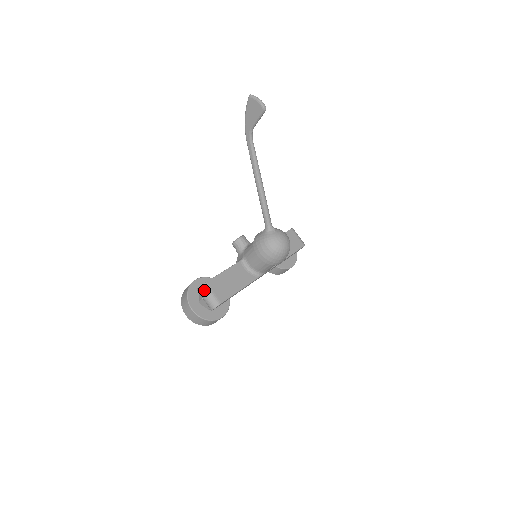
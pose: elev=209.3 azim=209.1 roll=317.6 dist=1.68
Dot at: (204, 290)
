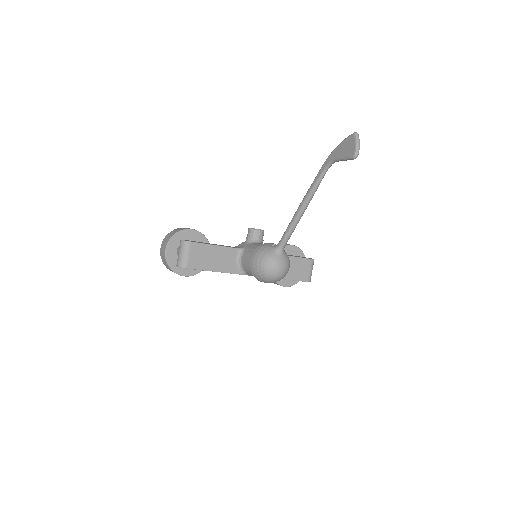
Dot at: (184, 246)
